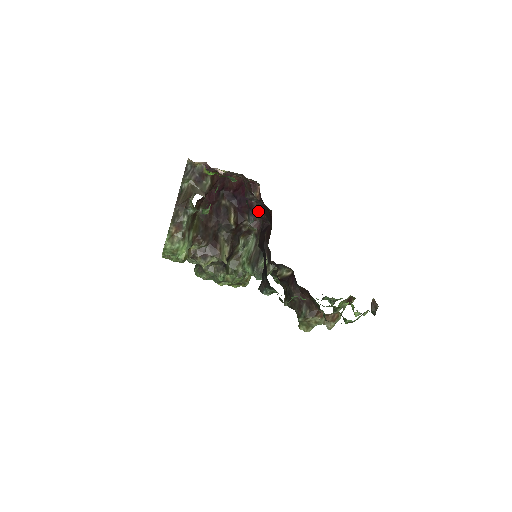
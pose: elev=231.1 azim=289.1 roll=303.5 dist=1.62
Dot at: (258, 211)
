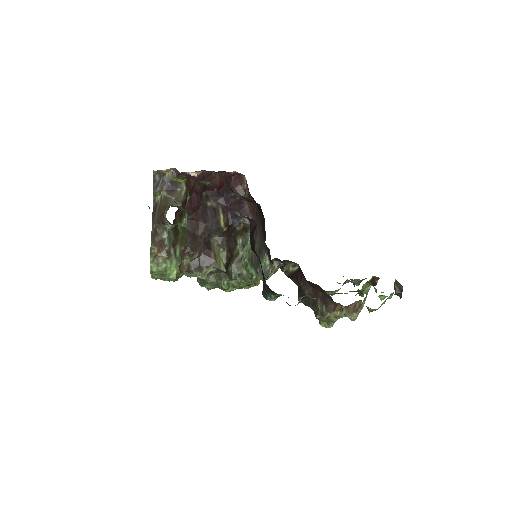
Dot at: (249, 205)
